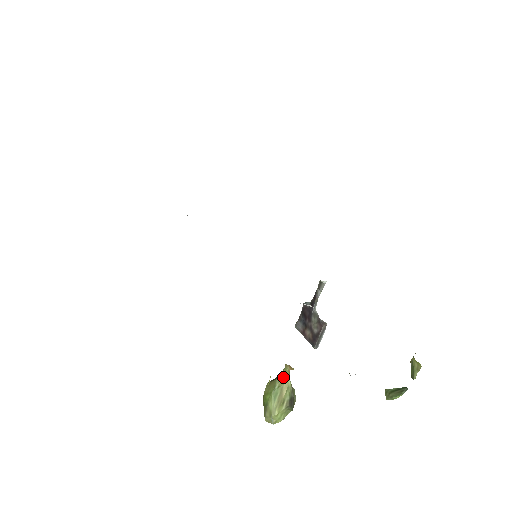
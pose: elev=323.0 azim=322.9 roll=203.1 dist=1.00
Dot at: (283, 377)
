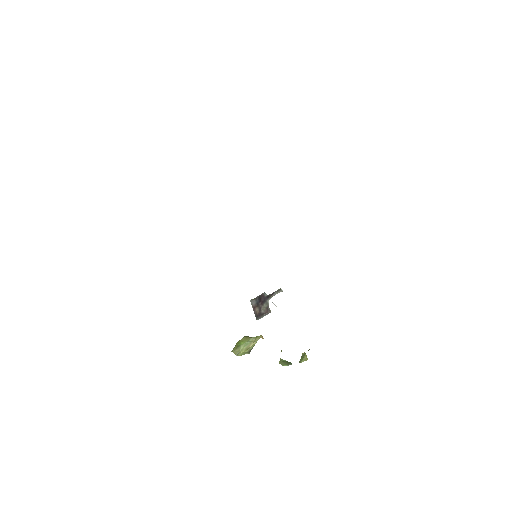
Dot at: occluded
